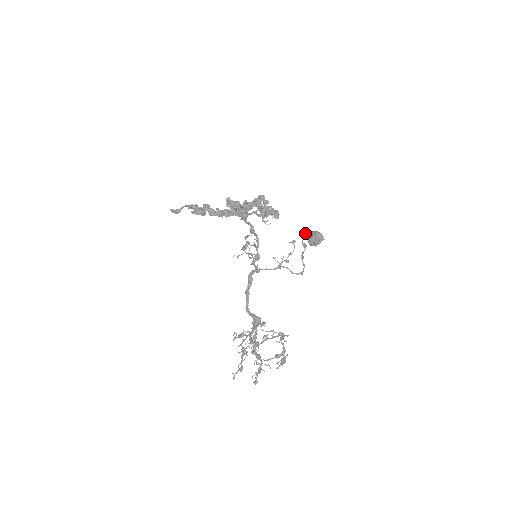
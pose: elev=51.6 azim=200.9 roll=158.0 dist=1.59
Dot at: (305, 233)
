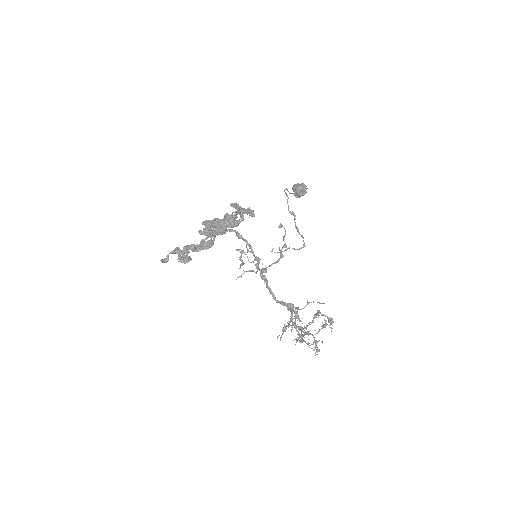
Dot at: (287, 196)
